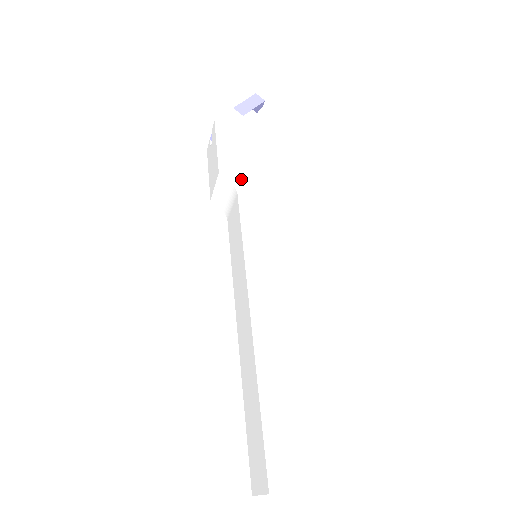
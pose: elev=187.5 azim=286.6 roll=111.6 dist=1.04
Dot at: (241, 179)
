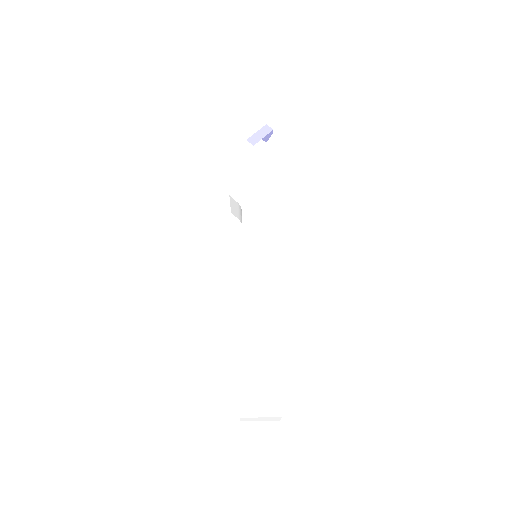
Dot at: (246, 199)
